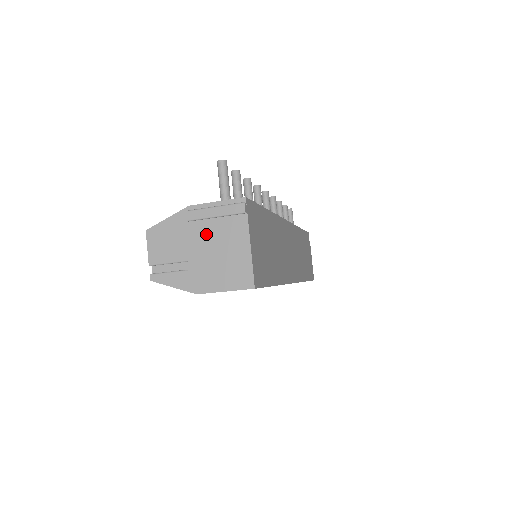
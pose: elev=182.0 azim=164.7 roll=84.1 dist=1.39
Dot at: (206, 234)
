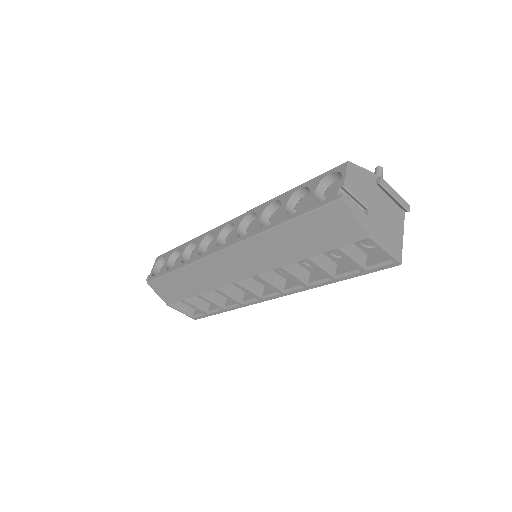
Dot at: (383, 202)
